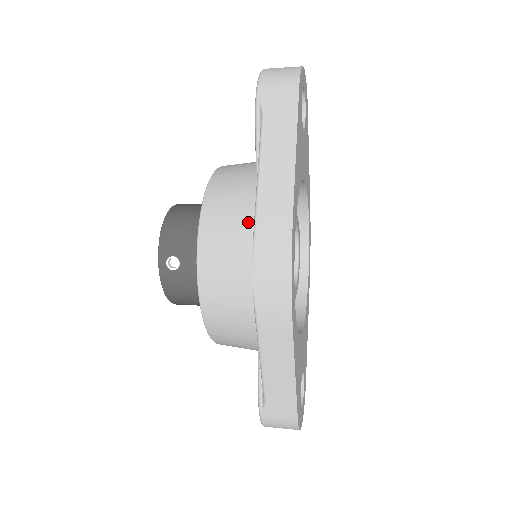
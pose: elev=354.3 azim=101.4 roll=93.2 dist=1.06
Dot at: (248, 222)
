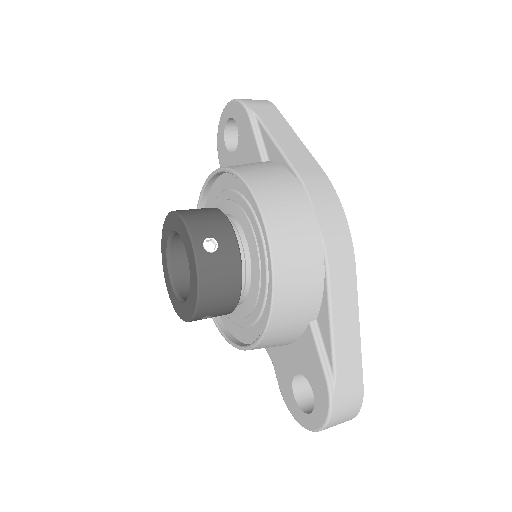
Dot at: (293, 180)
